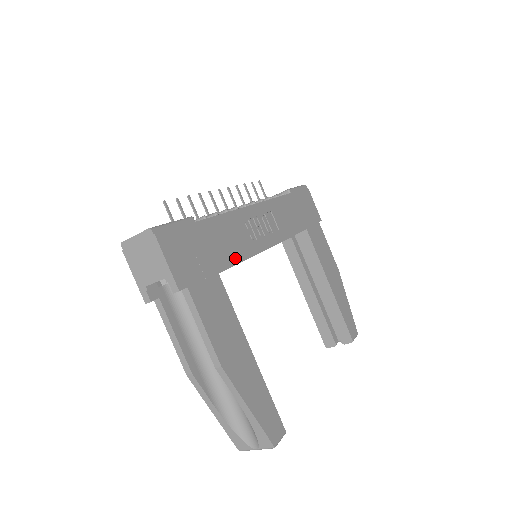
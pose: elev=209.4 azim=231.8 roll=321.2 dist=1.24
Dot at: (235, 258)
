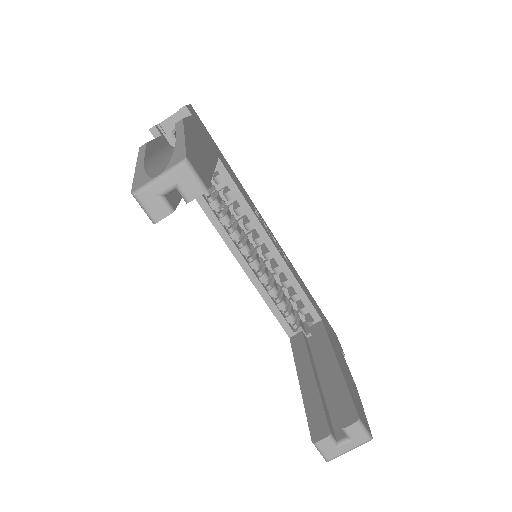
Dot at: (237, 186)
